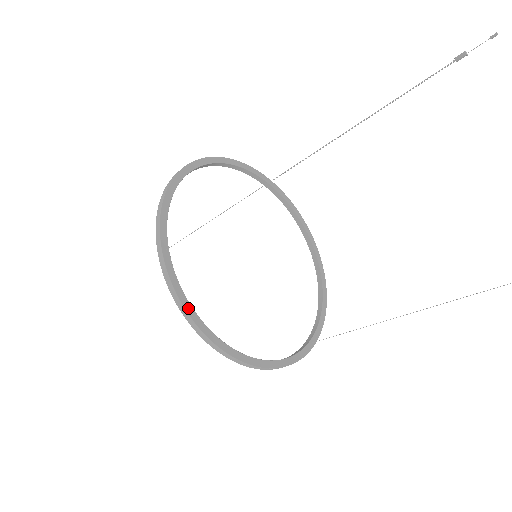
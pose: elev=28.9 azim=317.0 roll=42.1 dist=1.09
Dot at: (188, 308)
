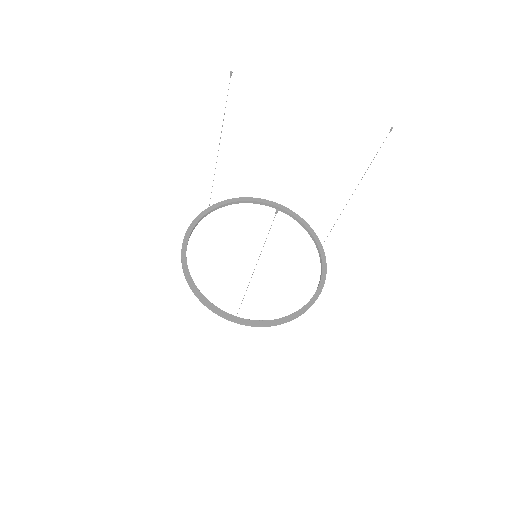
Dot at: (272, 323)
